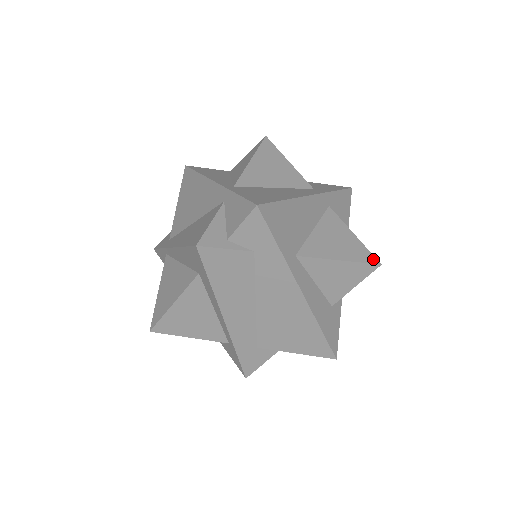
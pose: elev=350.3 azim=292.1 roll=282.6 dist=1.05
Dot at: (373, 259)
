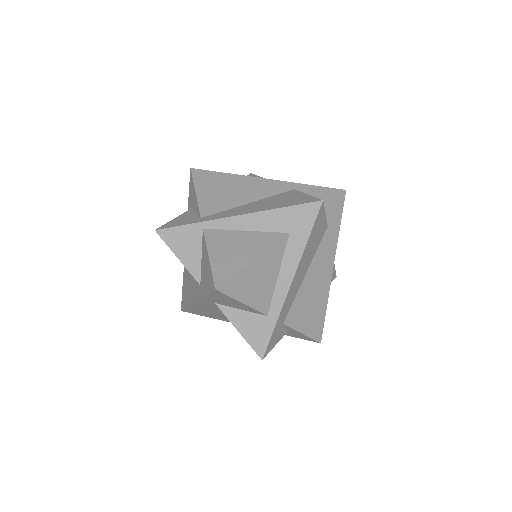
Dot at: occluded
